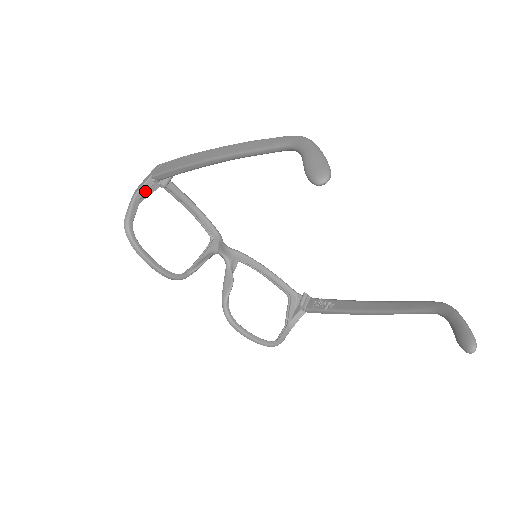
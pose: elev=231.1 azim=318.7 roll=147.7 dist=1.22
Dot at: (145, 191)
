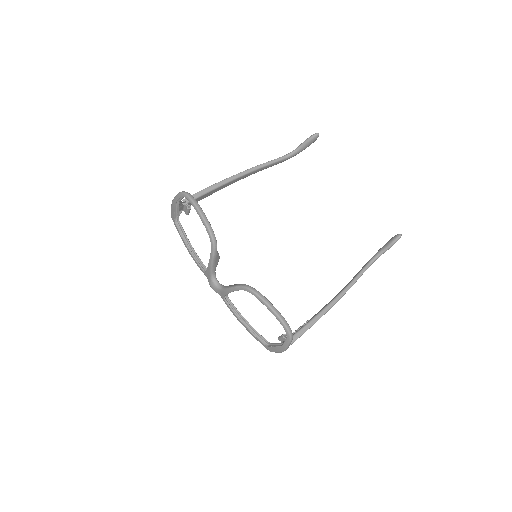
Dot at: (180, 202)
